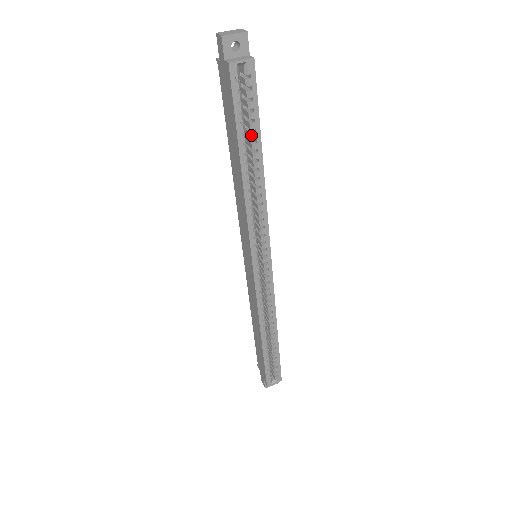
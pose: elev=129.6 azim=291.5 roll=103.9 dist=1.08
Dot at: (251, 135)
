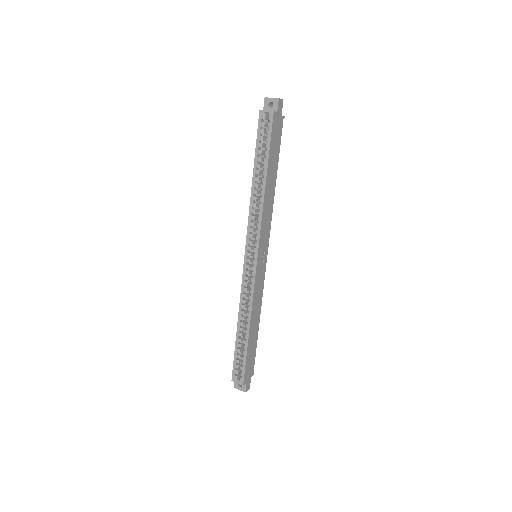
Dot at: (264, 158)
